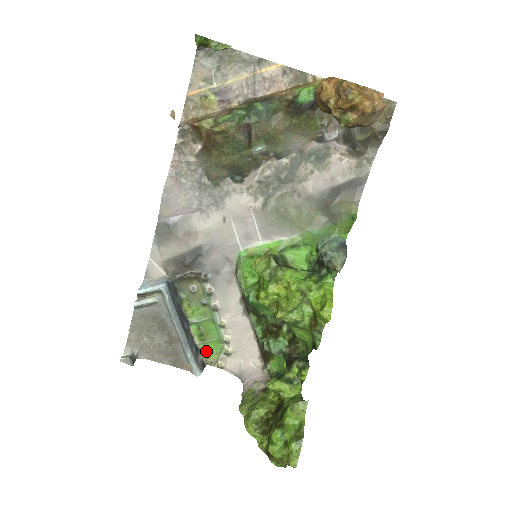
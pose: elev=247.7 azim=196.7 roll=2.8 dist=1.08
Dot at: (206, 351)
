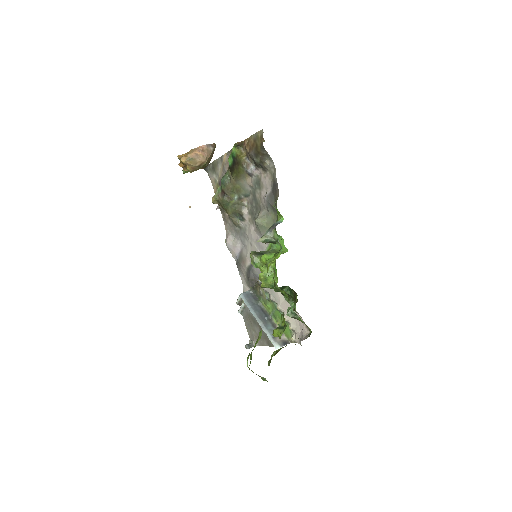
Dot at: (286, 333)
